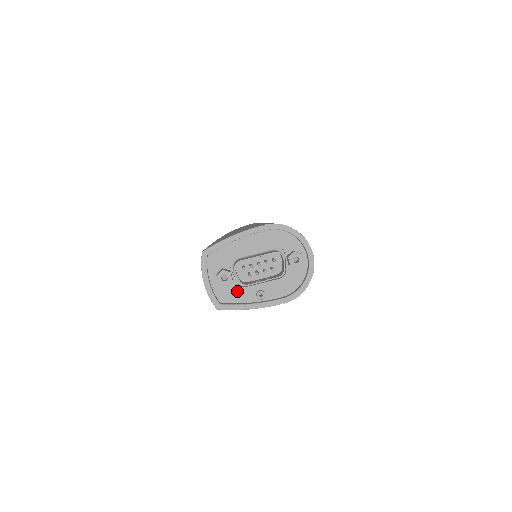
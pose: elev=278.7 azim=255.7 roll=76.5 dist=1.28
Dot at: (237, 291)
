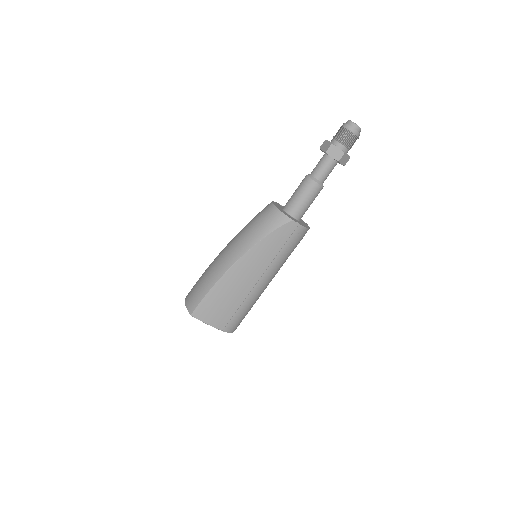
Dot at: occluded
